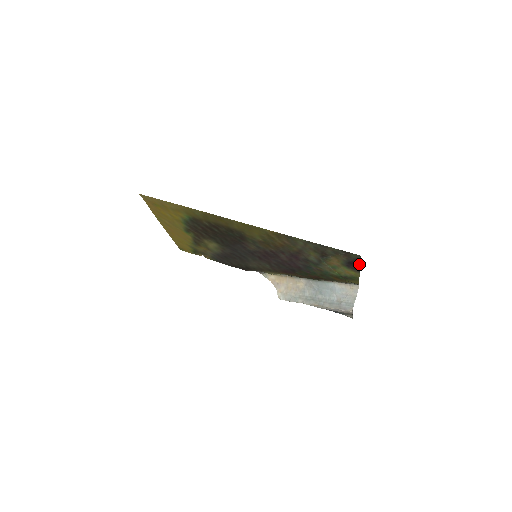
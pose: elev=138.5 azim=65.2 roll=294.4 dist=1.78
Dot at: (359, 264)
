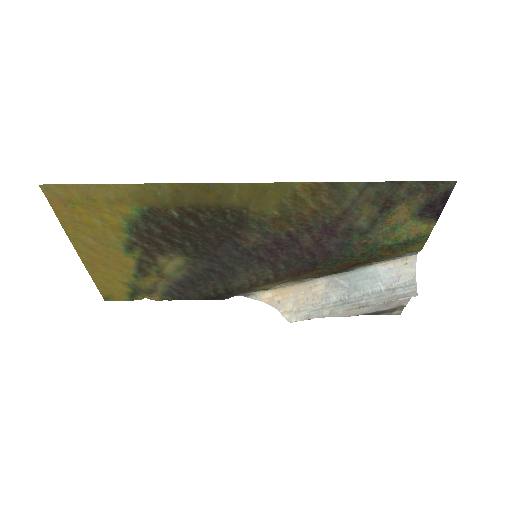
Dot at: (444, 203)
